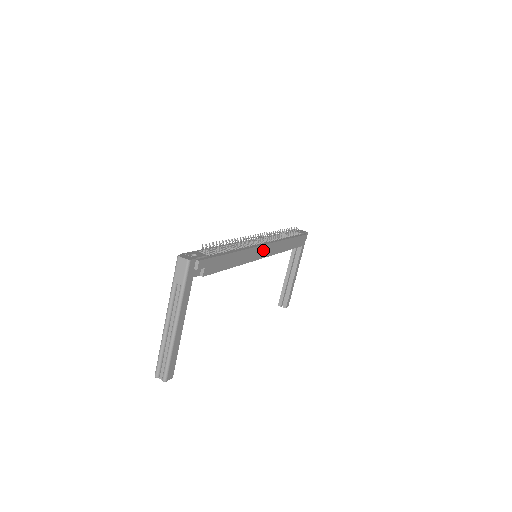
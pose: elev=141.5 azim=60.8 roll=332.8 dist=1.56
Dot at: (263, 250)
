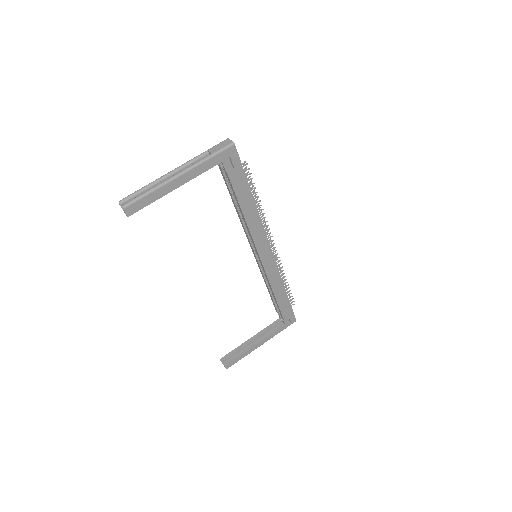
Dot at: (267, 252)
